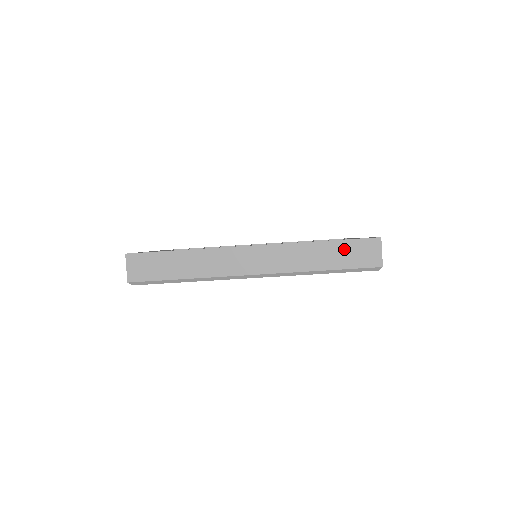
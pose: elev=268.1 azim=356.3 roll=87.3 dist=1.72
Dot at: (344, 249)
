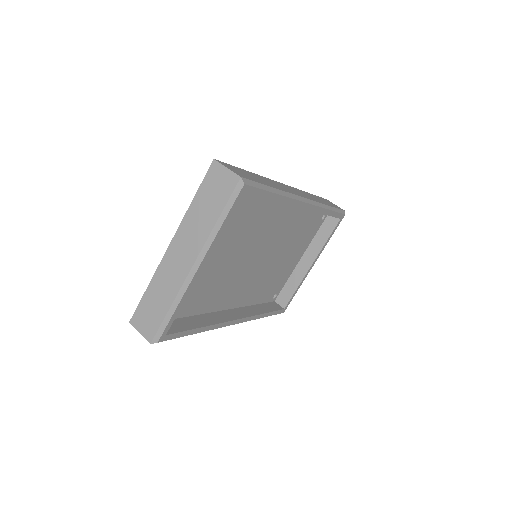
Dot at: (322, 199)
